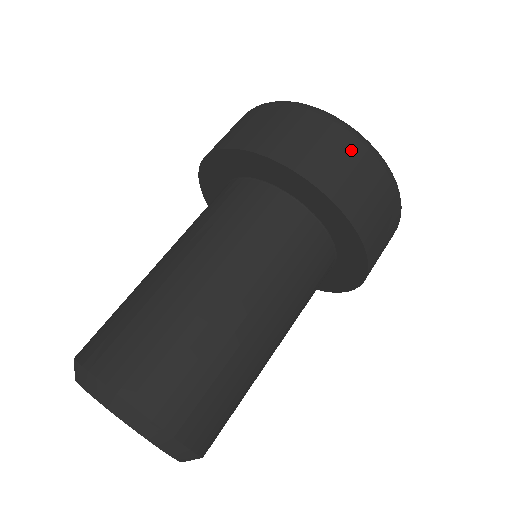
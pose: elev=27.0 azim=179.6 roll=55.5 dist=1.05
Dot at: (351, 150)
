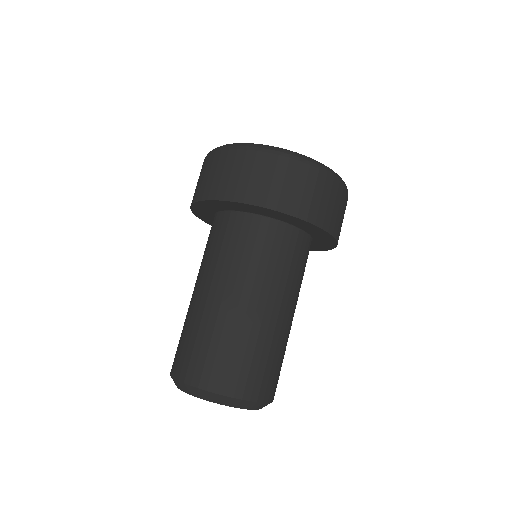
Dot at: (277, 166)
